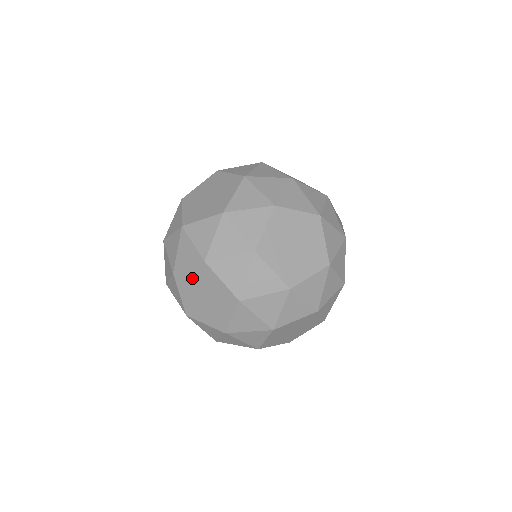
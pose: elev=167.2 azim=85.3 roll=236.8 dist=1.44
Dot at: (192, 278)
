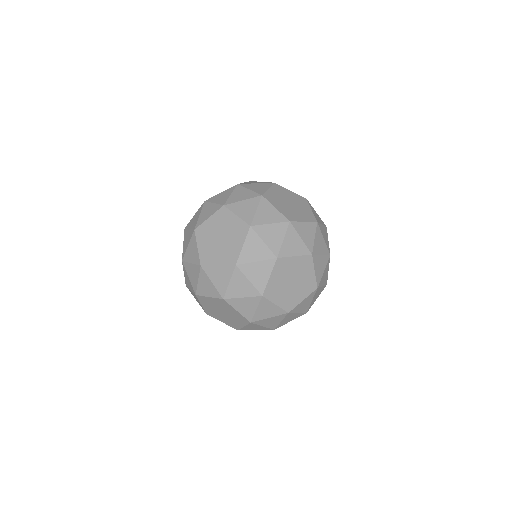
Dot at: (211, 225)
